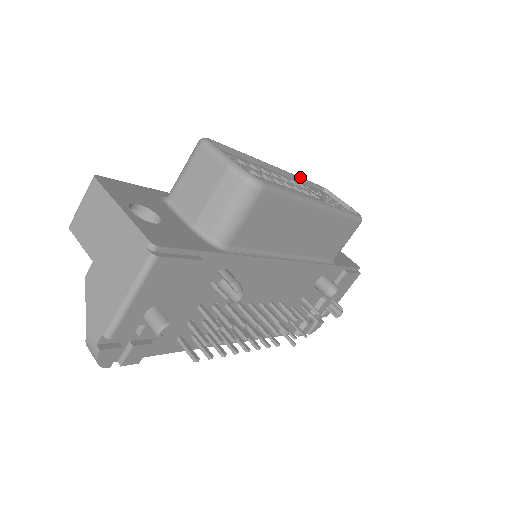
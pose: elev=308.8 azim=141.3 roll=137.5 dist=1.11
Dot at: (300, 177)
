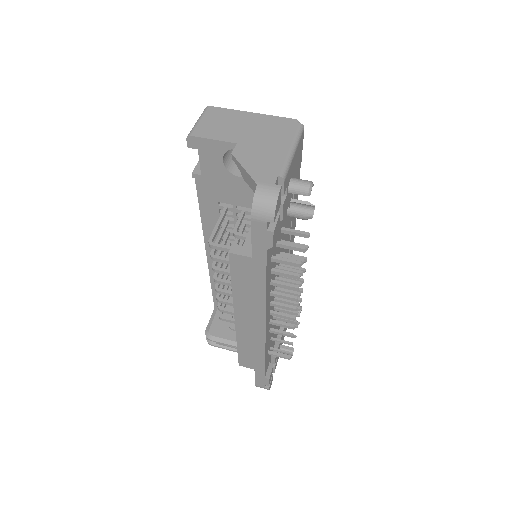
Dot at: occluded
